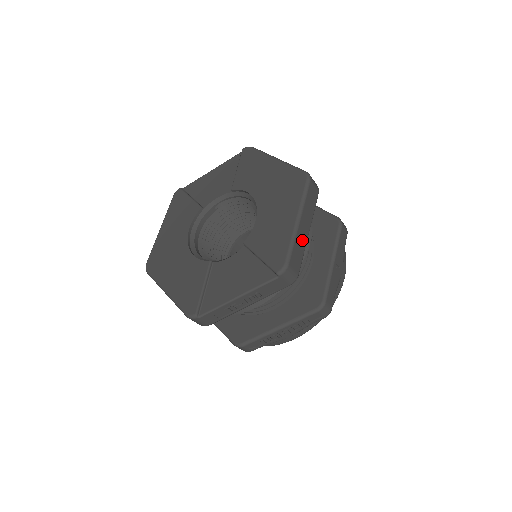
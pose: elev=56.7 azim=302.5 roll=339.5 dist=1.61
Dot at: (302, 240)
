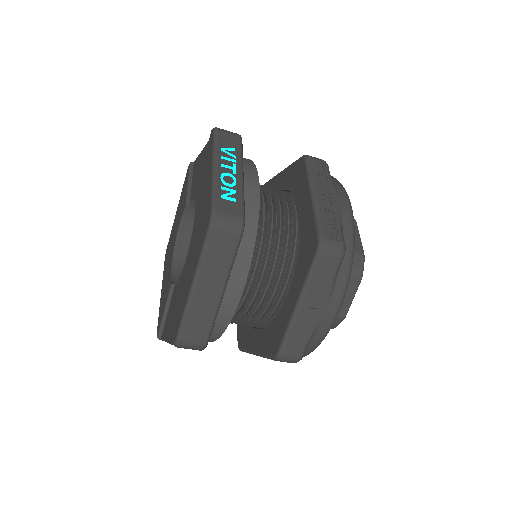
Dot at: (206, 306)
